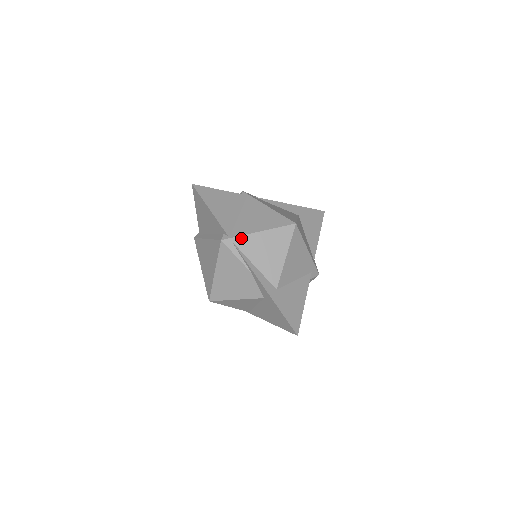
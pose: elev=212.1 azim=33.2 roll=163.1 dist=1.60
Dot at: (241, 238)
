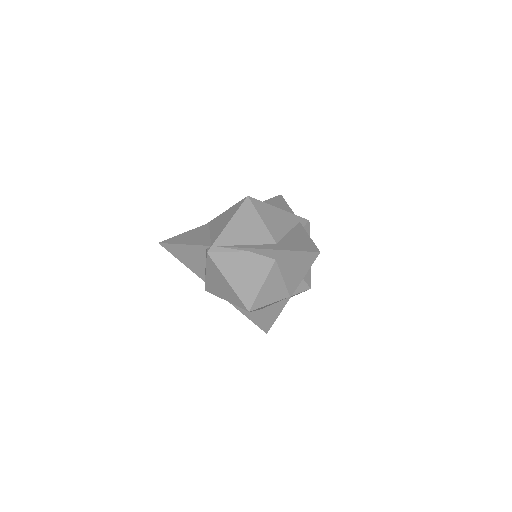
Dot at: (219, 238)
